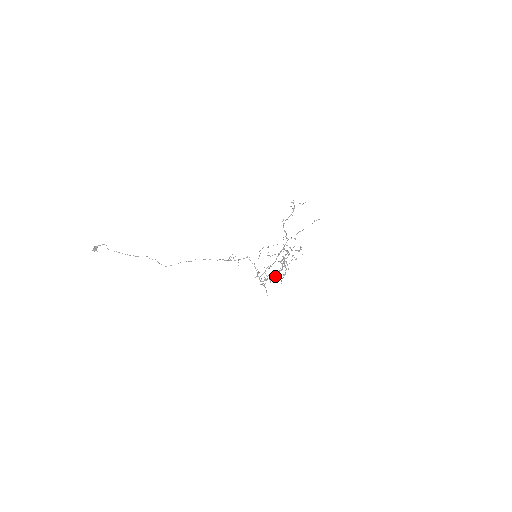
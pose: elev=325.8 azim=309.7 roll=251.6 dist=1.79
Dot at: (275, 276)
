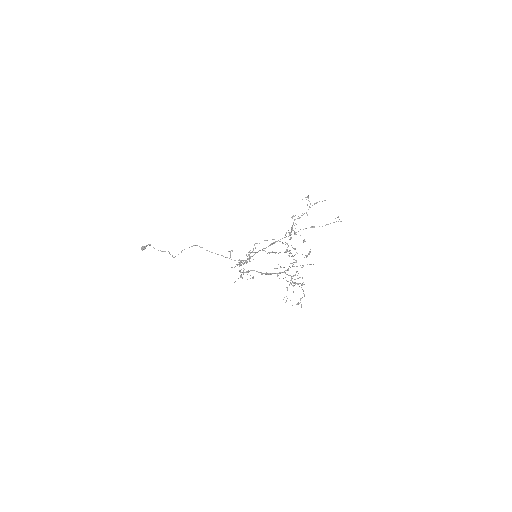
Dot at: (261, 272)
